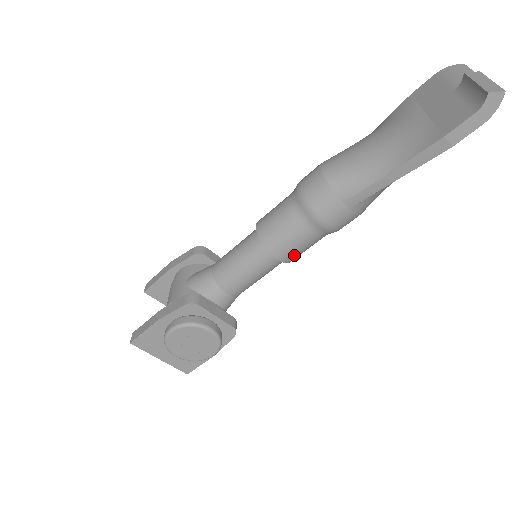
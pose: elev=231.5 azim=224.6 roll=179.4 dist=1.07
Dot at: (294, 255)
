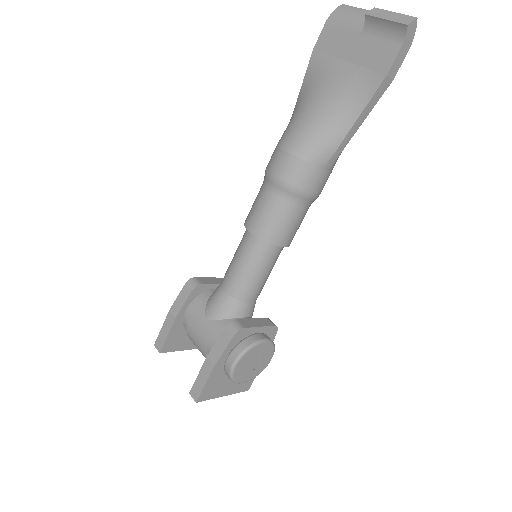
Dot at: (294, 235)
